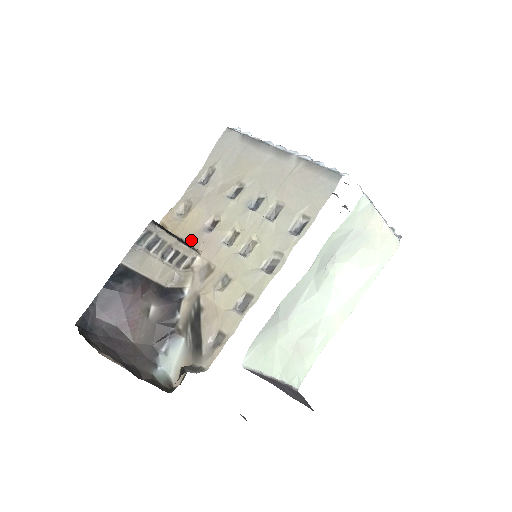
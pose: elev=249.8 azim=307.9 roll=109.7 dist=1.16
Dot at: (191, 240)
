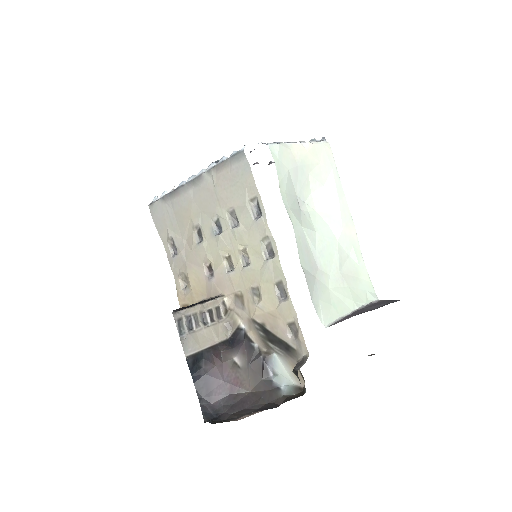
Dot at: (209, 294)
